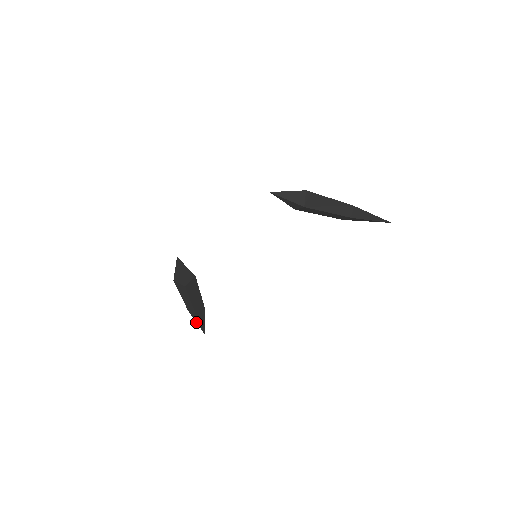
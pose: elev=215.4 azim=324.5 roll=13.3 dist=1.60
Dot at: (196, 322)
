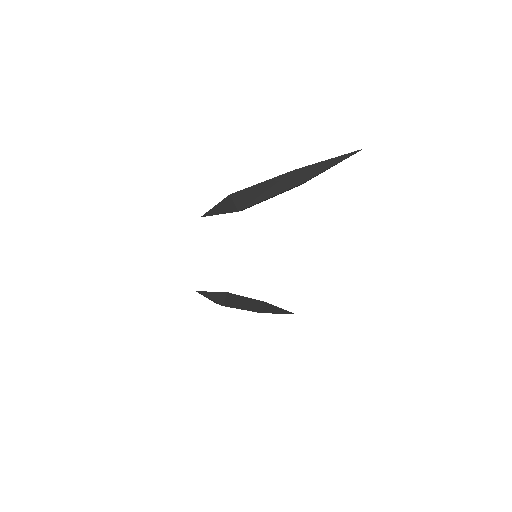
Dot at: occluded
